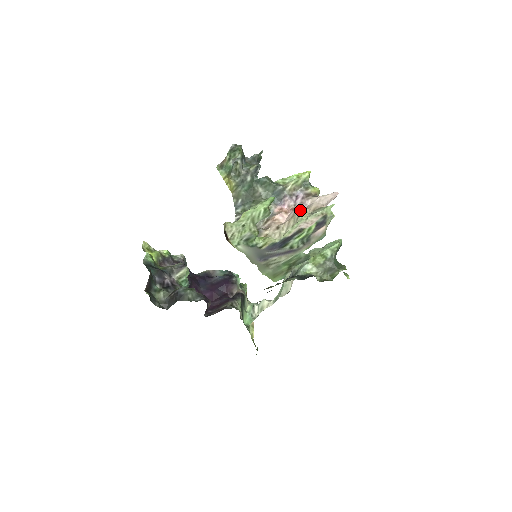
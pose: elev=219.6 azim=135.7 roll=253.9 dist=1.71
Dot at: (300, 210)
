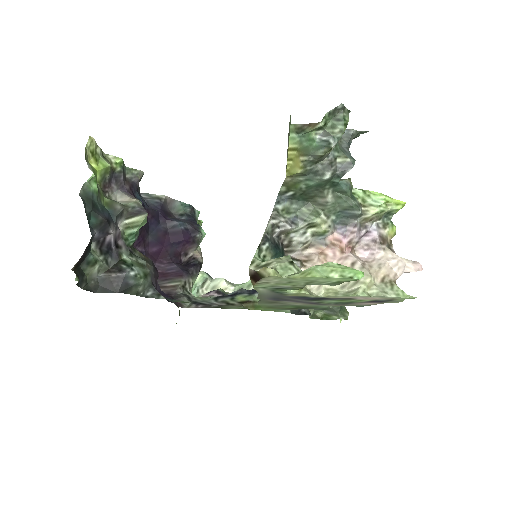
Dot at: (363, 262)
